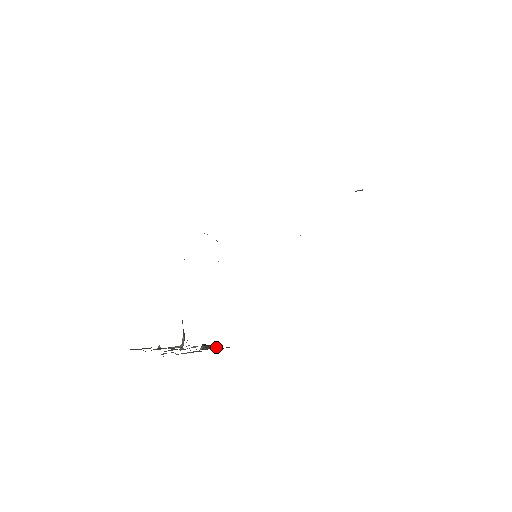
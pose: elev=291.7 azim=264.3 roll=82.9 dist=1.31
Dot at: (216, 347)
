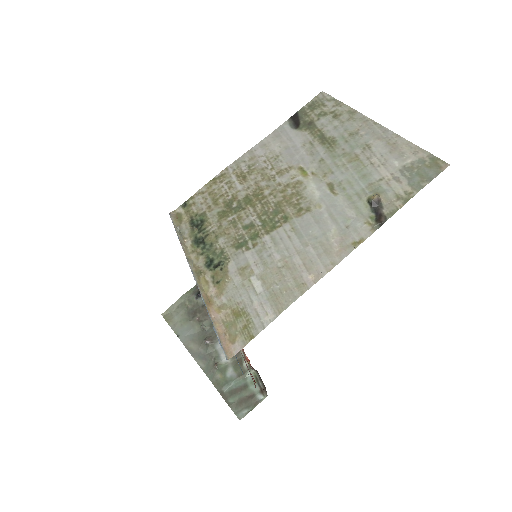
Dot at: occluded
